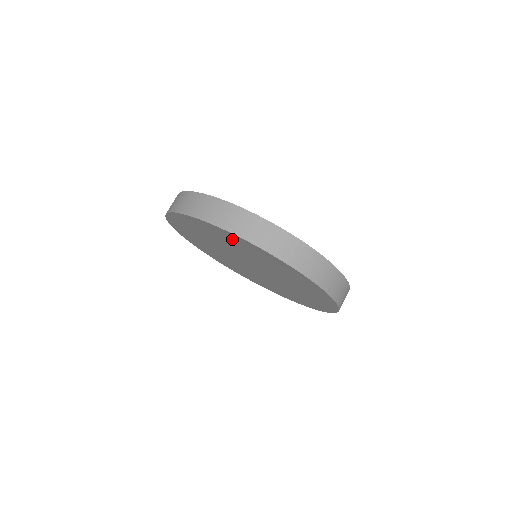
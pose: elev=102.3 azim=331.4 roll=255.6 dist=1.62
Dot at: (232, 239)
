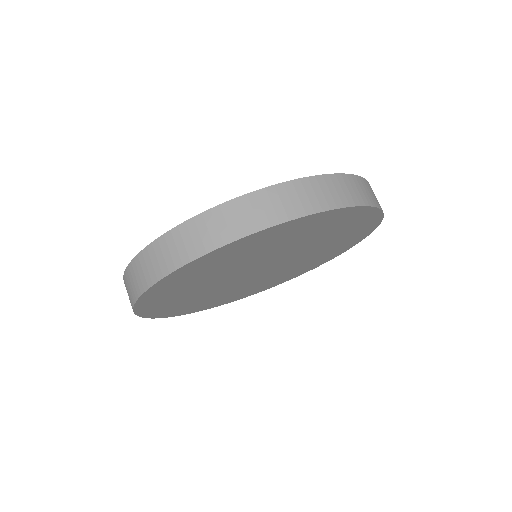
Dot at: (196, 271)
